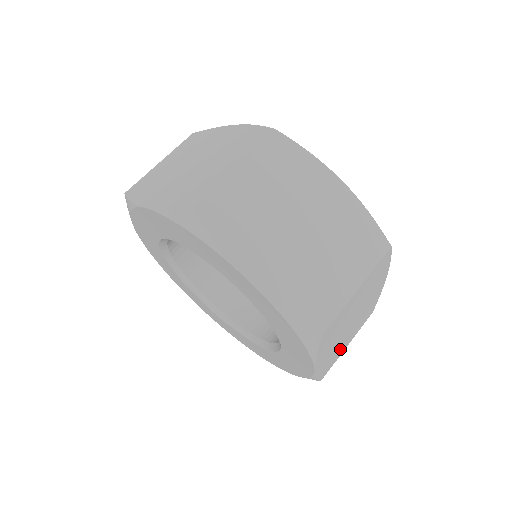
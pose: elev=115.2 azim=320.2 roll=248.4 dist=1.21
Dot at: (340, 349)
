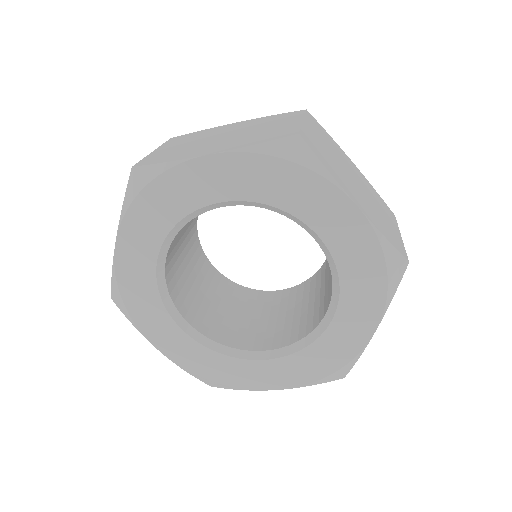
Dot at: occluded
